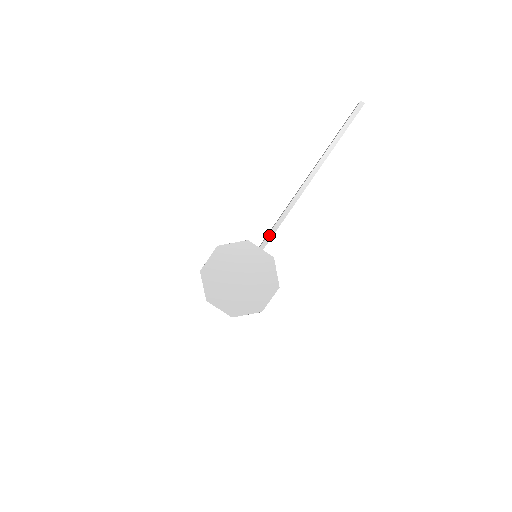
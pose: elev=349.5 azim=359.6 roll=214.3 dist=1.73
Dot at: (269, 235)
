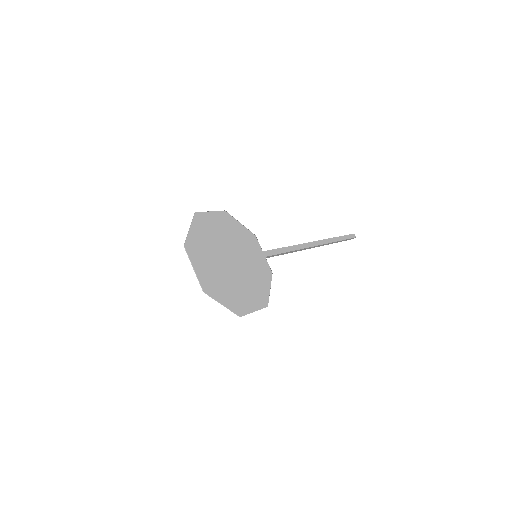
Dot at: (274, 250)
